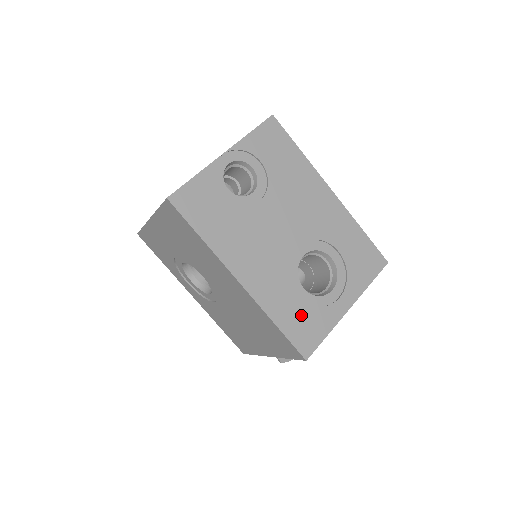
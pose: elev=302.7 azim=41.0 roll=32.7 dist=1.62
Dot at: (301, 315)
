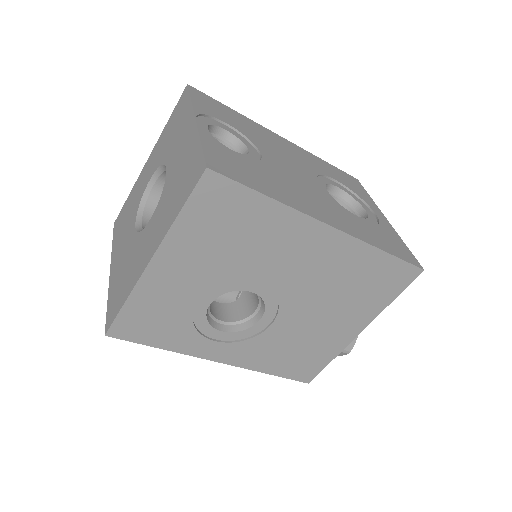
Dot at: (381, 236)
